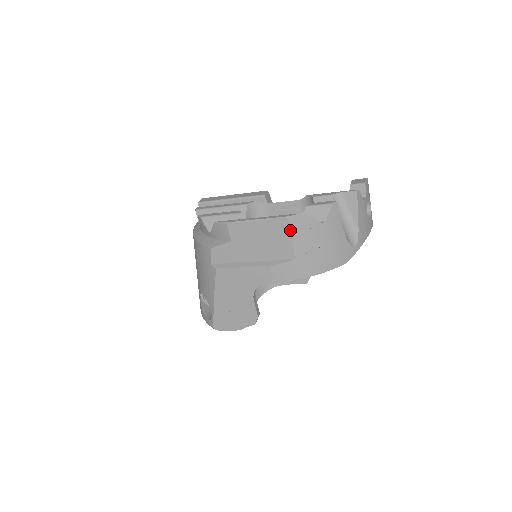
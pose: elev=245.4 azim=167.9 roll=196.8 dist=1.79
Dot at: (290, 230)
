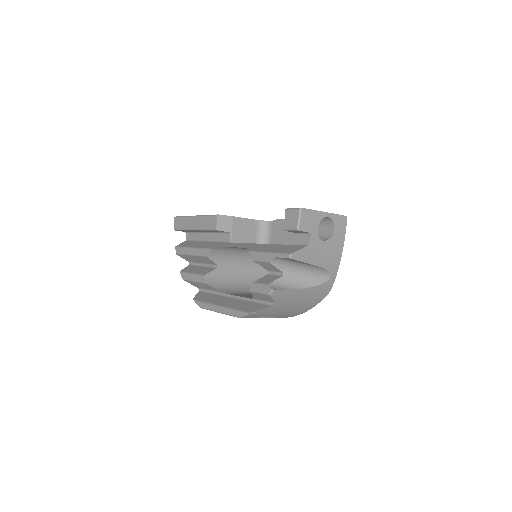
Dot at: occluded
